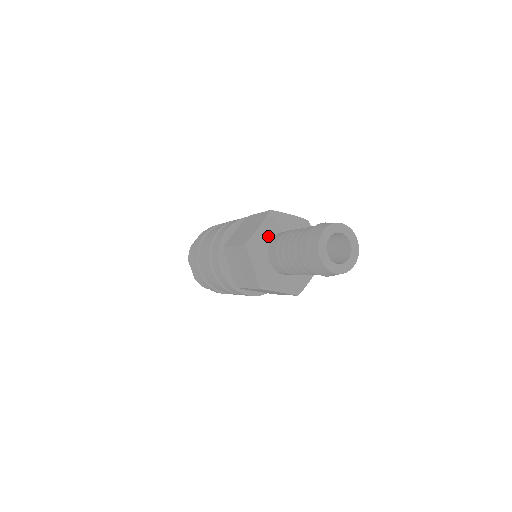
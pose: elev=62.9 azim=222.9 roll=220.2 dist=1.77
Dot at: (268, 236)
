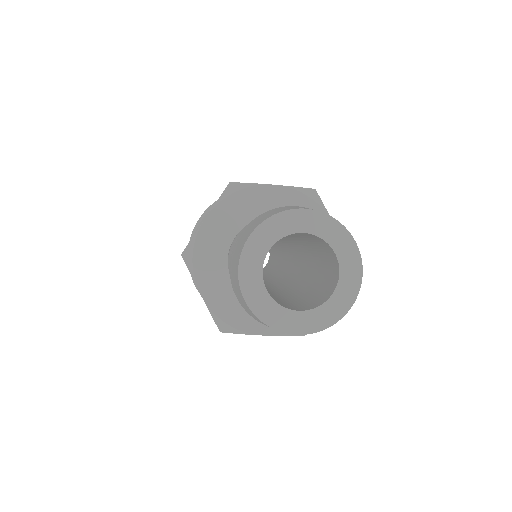
Dot at: (226, 233)
